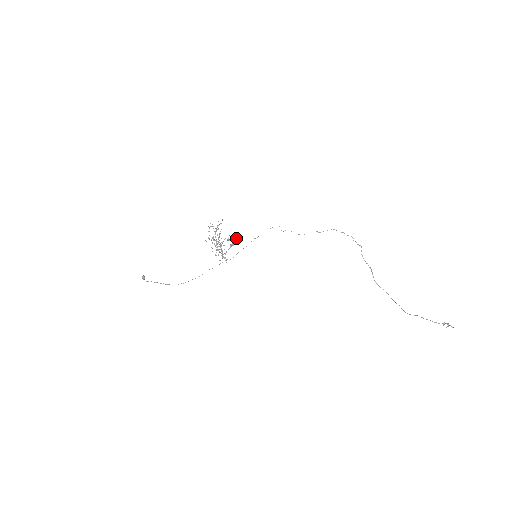
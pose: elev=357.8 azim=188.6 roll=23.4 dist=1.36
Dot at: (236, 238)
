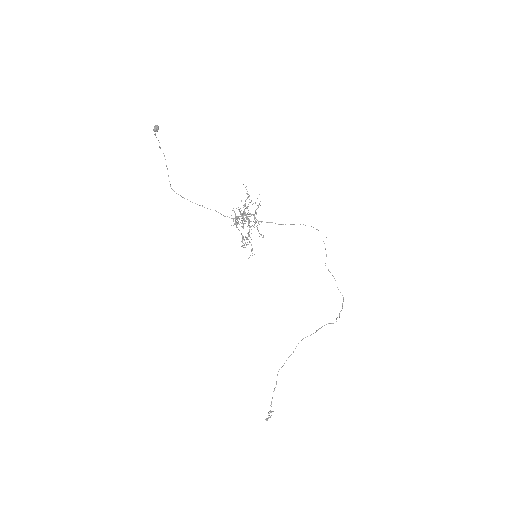
Dot at: (252, 250)
